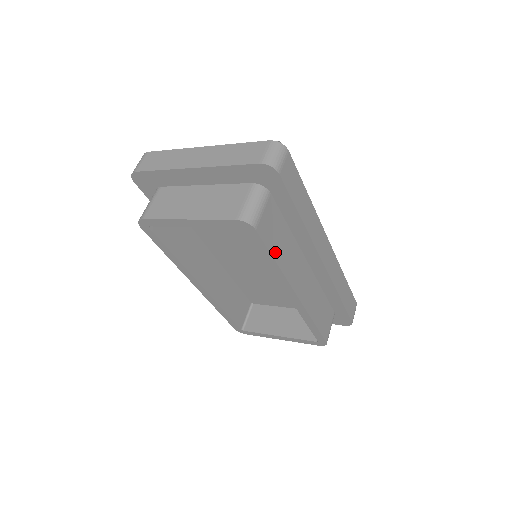
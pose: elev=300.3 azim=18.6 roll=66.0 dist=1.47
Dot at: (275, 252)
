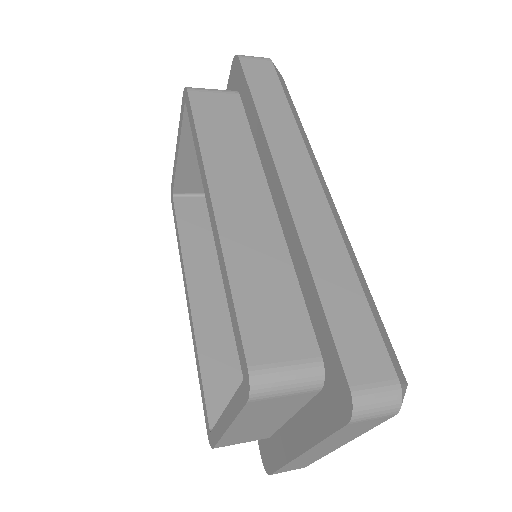
Dot at: (204, 128)
